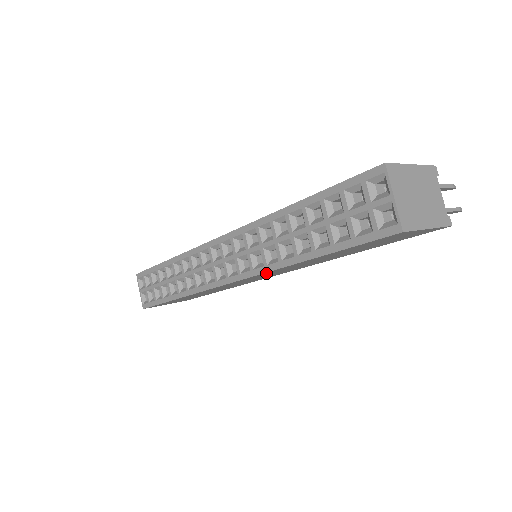
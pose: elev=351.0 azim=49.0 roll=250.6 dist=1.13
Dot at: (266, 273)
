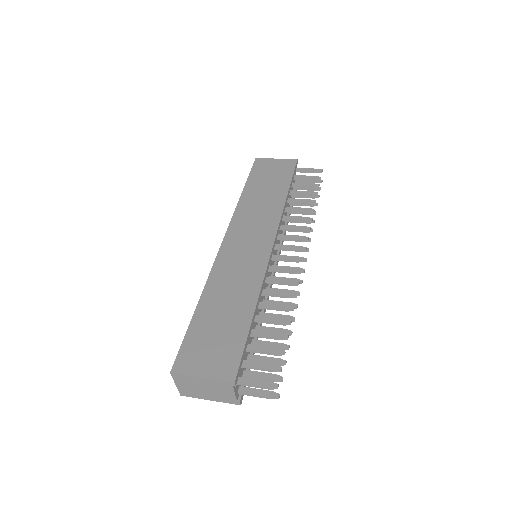
Dot at: occluded
